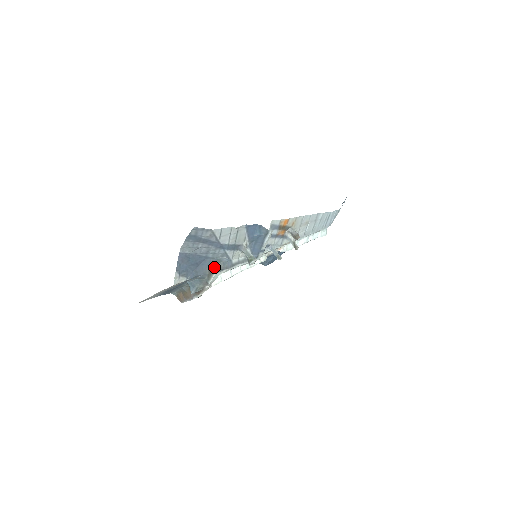
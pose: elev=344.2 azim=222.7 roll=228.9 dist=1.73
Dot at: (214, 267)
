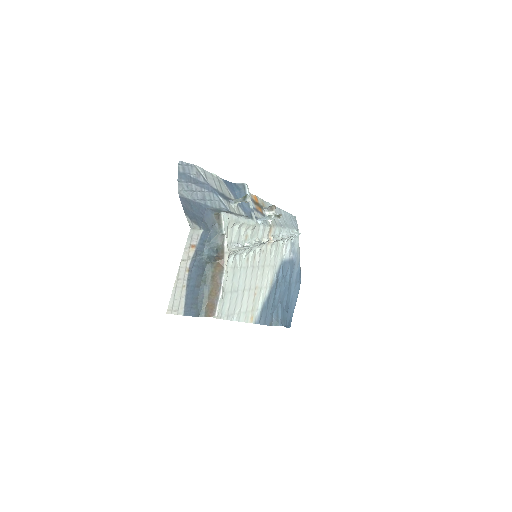
Dot at: (218, 213)
